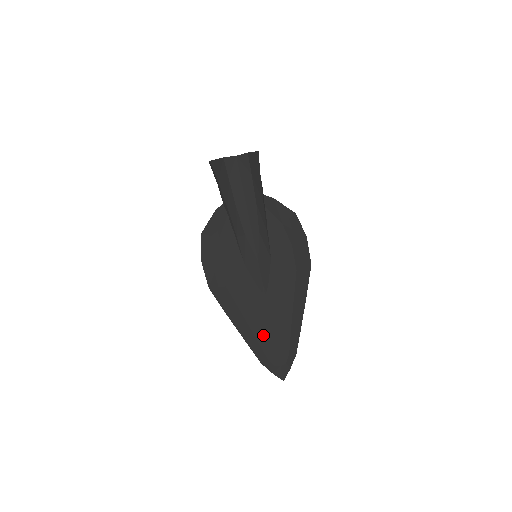
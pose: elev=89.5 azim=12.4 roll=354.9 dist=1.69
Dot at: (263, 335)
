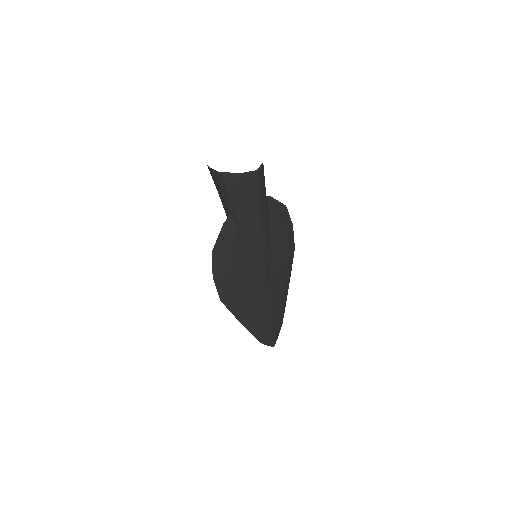
Dot at: (263, 321)
